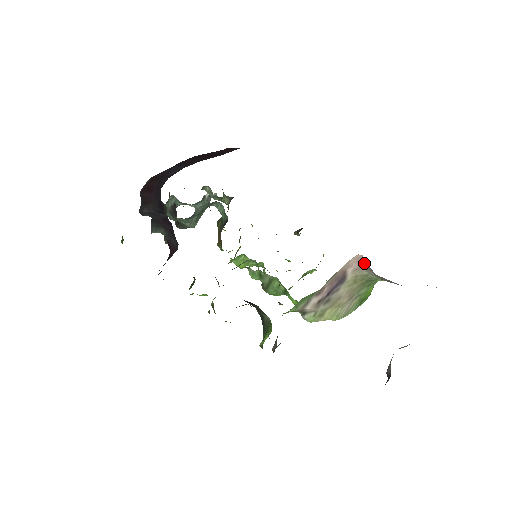
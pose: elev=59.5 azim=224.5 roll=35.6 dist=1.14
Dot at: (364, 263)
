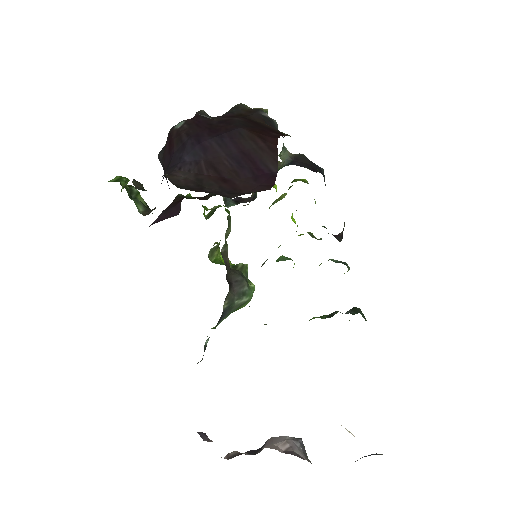
Dot at: occluded
